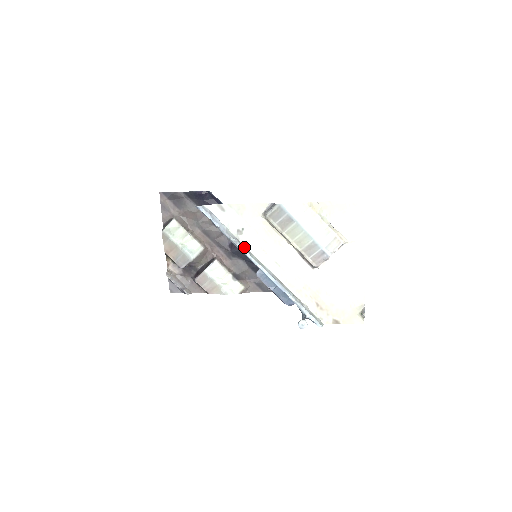
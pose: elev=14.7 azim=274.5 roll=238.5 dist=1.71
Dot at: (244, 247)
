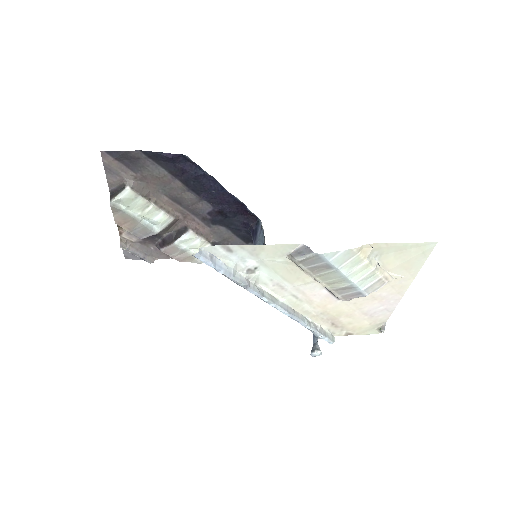
Dot at: (255, 288)
